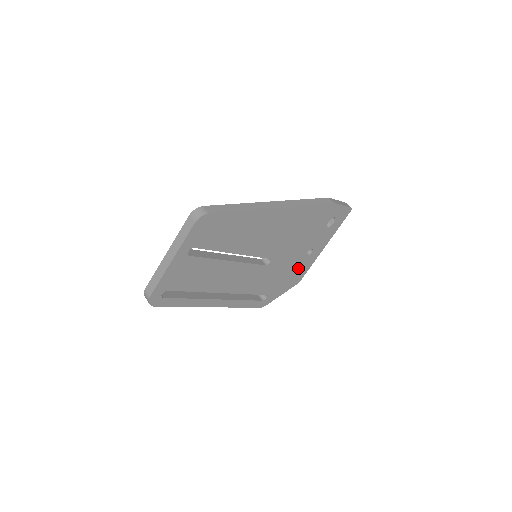
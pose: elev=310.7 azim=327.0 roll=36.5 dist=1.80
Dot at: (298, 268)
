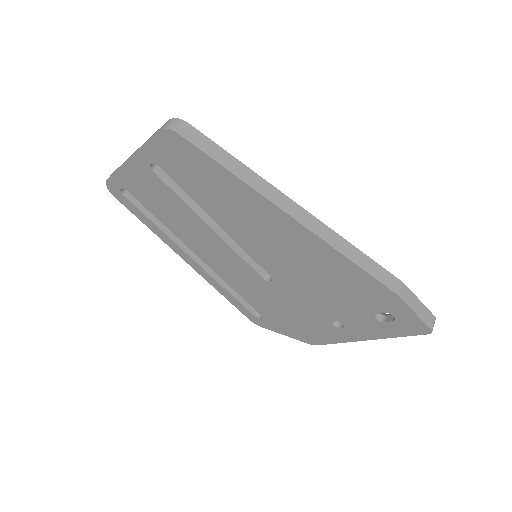
Dot at: (315, 327)
